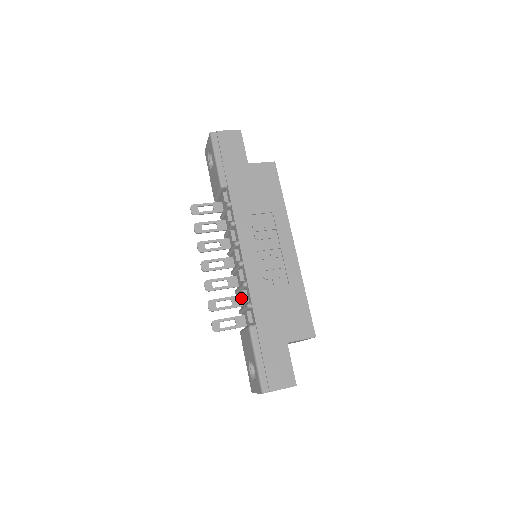
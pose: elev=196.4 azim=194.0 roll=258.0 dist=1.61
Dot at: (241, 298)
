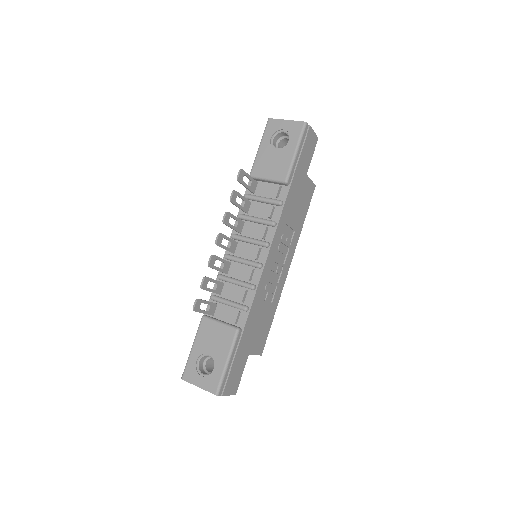
Dot at: (224, 286)
